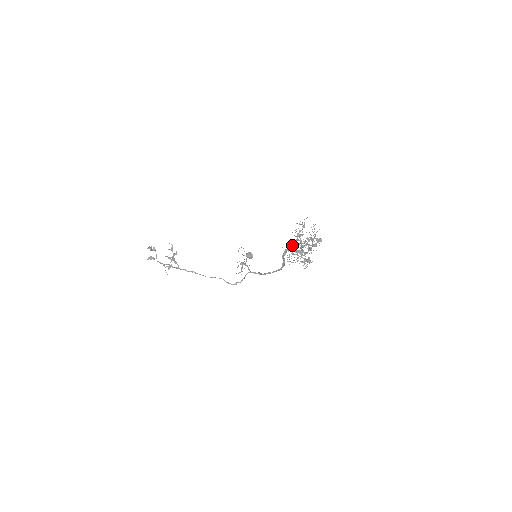
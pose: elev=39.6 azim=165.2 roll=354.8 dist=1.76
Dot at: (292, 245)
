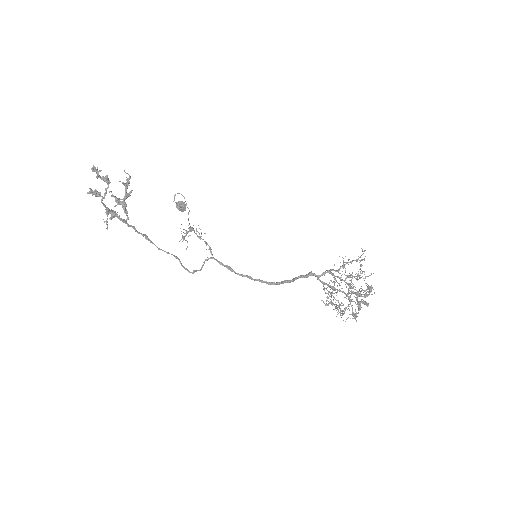
Dot at: (324, 273)
